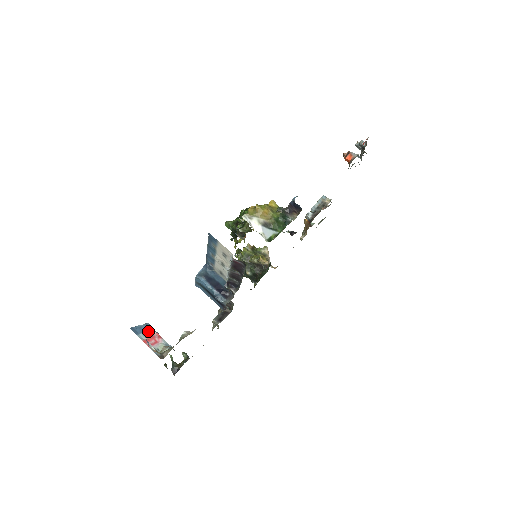
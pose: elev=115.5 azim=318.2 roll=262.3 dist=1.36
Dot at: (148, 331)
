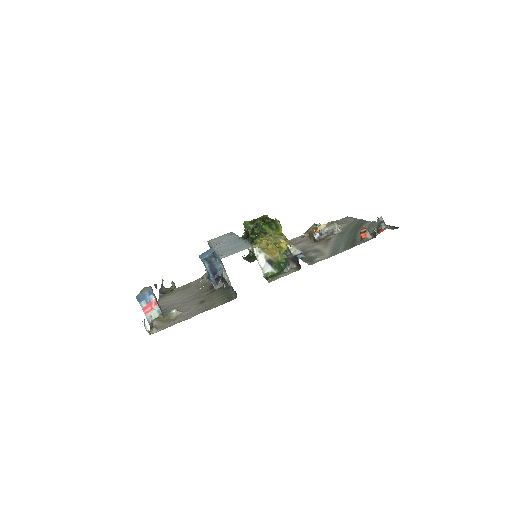
Dot at: (149, 298)
